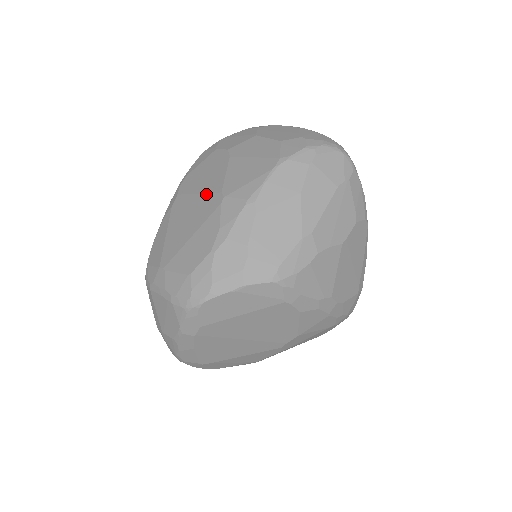
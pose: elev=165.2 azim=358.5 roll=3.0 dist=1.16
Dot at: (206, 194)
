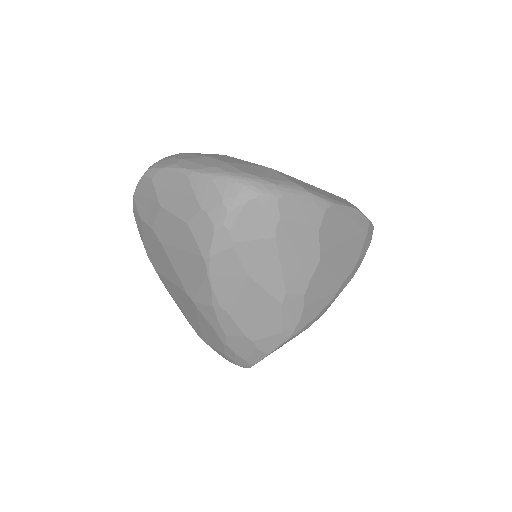
Dot at: (176, 287)
